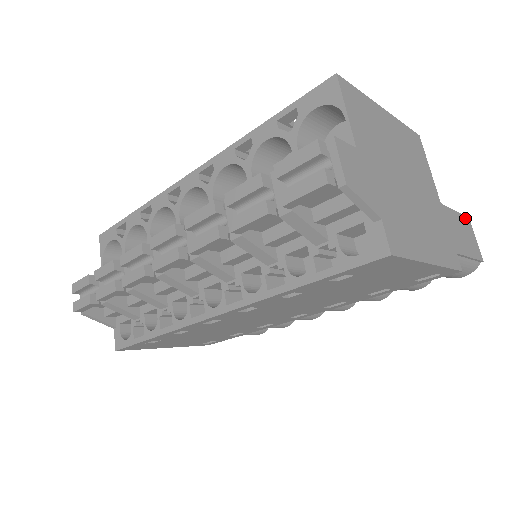
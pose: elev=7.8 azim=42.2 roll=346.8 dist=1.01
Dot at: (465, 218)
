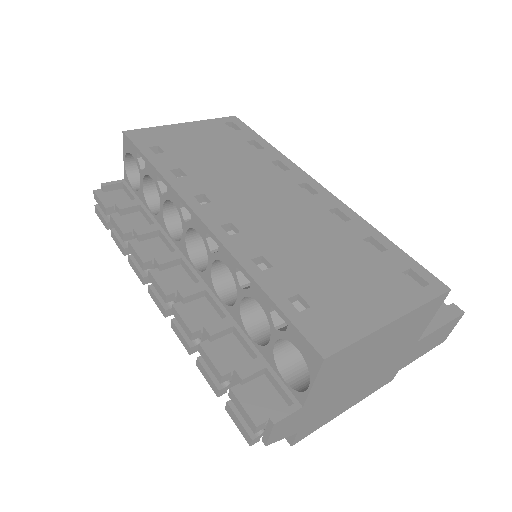
Dot at: (455, 319)
